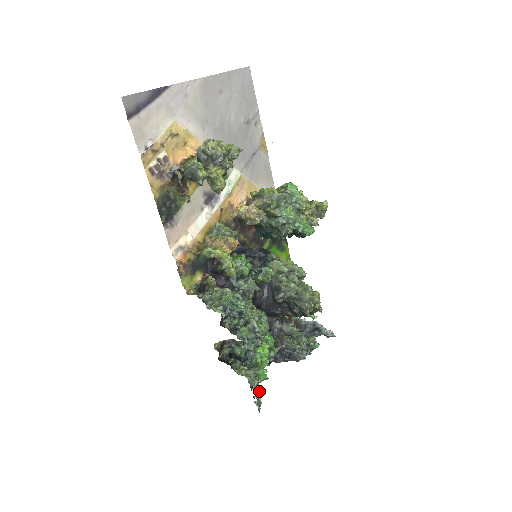
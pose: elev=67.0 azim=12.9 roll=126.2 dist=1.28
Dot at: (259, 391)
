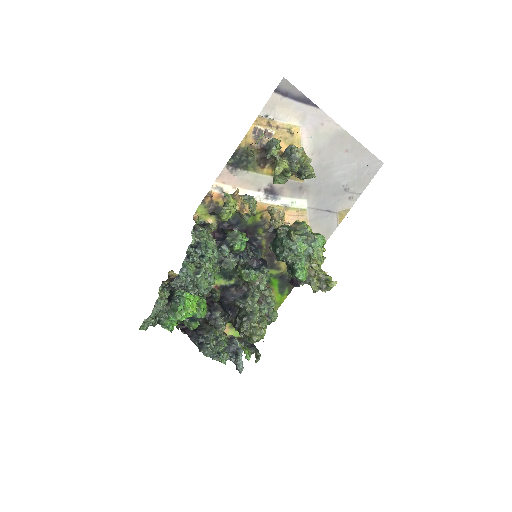
Dot at: (154, 313)
